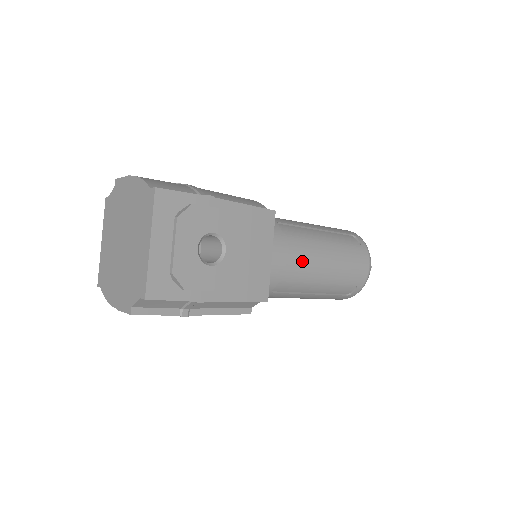
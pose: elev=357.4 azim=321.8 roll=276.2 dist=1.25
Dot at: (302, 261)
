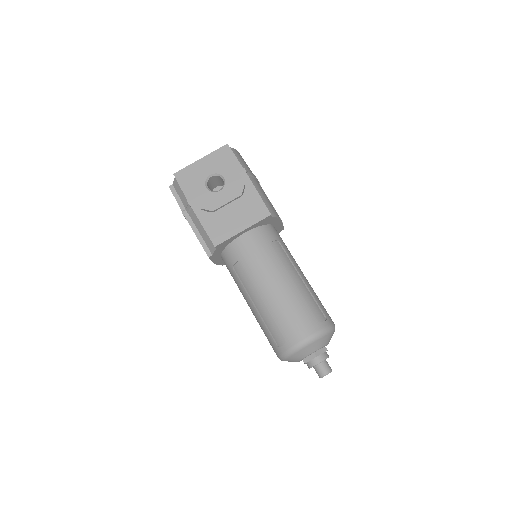
Dot at: (261, 265)
